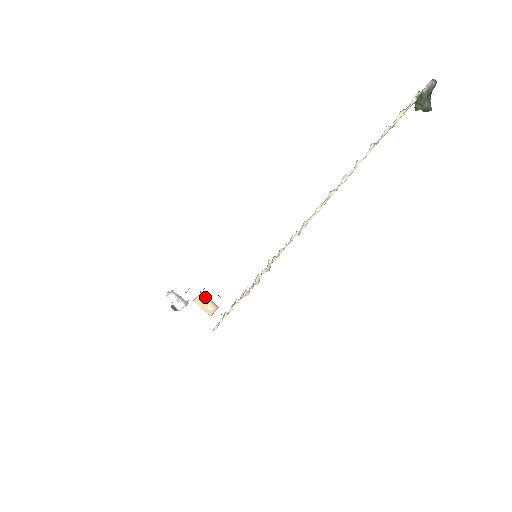
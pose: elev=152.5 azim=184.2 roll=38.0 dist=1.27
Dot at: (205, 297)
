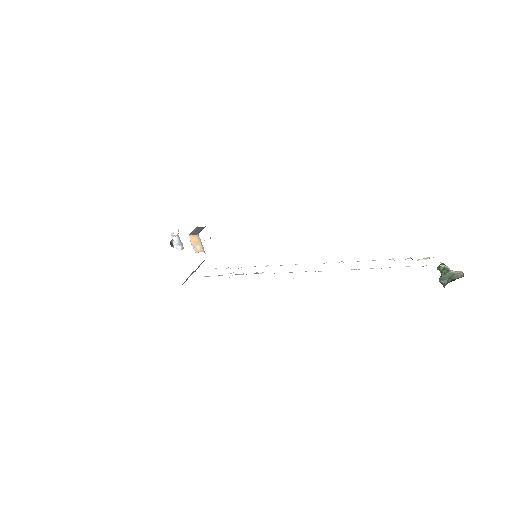
Dot at: (200, 239)
